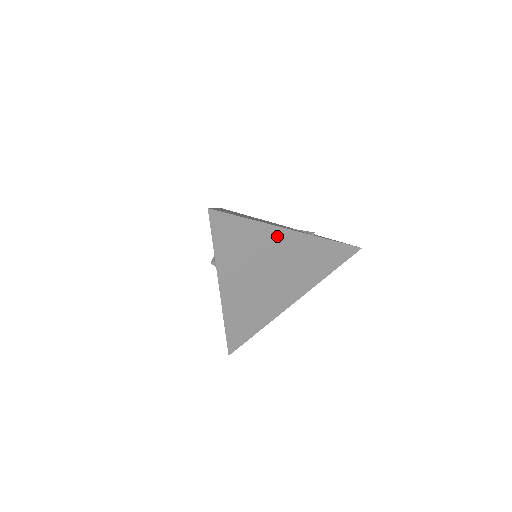
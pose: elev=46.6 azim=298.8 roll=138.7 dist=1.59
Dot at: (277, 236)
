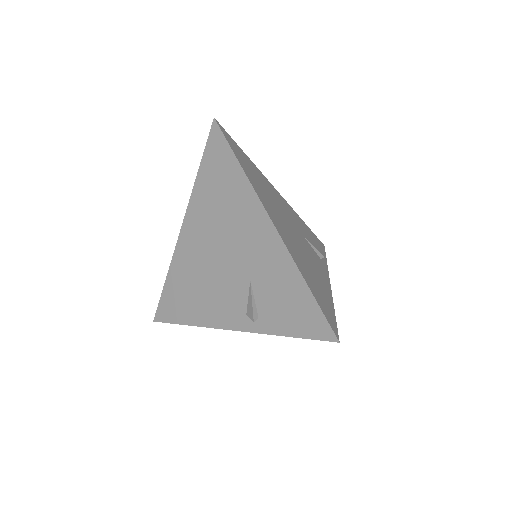
Dot at: occluded
